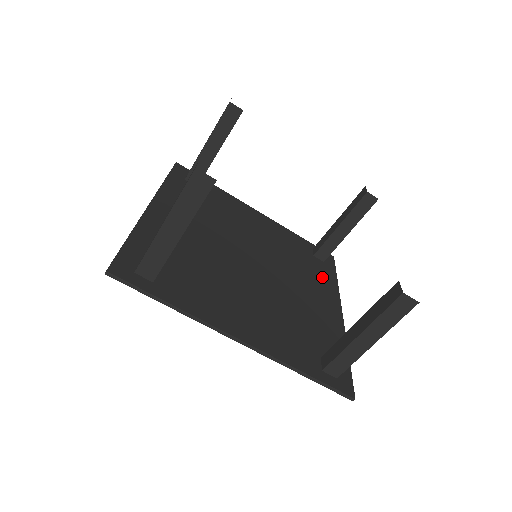
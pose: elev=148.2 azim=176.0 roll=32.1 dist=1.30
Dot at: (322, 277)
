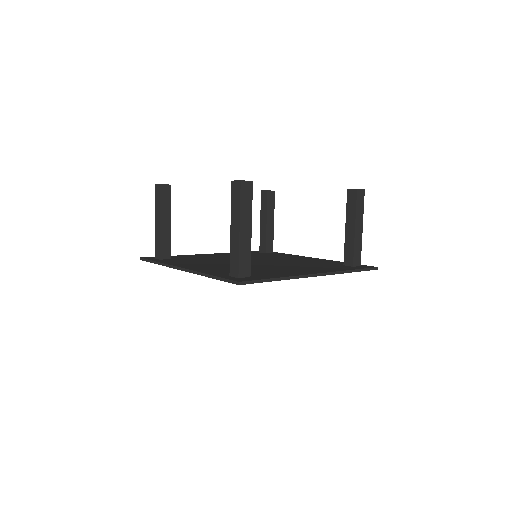
Dot at: (331, 268)
